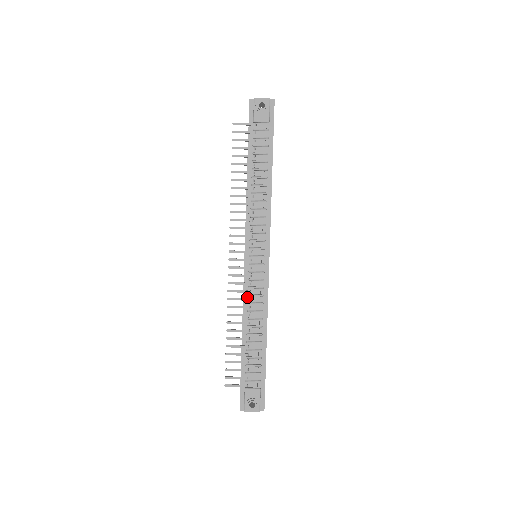
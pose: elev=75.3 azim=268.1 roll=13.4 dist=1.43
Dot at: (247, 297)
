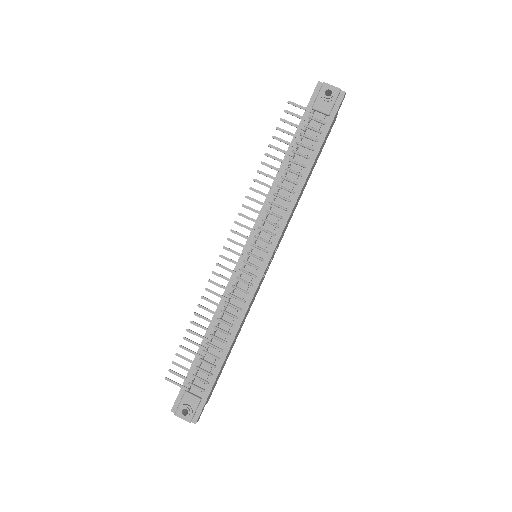
Dot at: (227, 296)
